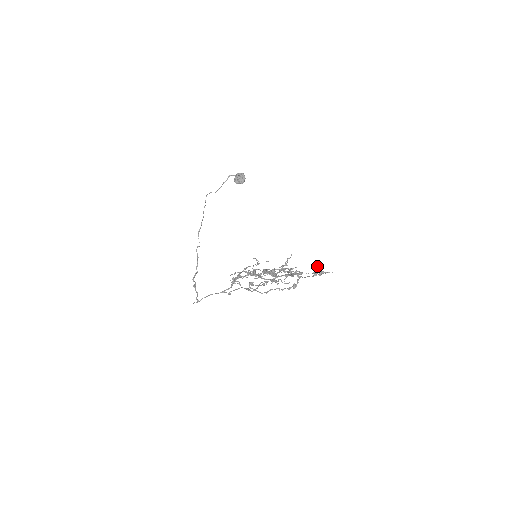
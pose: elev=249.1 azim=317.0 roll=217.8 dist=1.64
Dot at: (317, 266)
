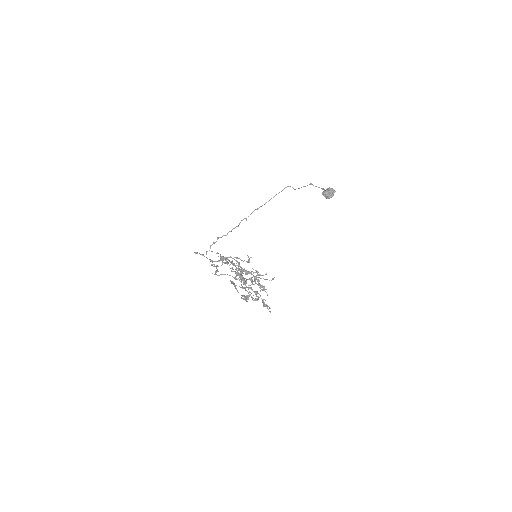
Dot at: (250, 294)
